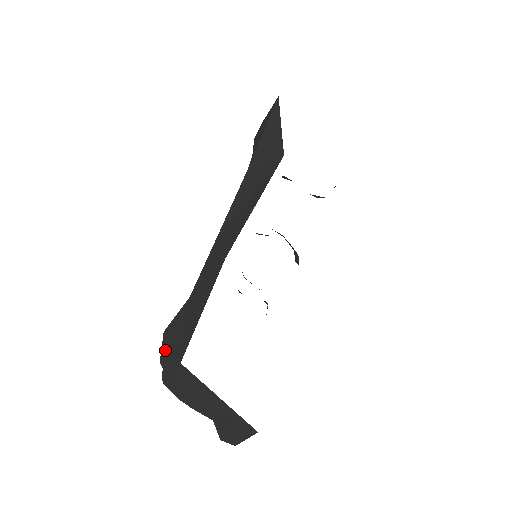
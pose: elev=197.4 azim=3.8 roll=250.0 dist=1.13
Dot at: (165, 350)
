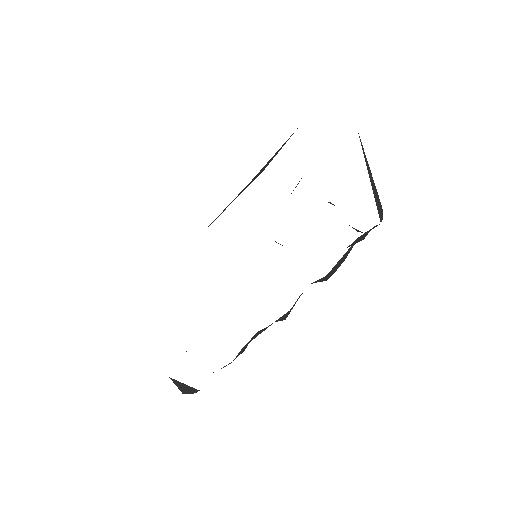
Dot at: occluded
